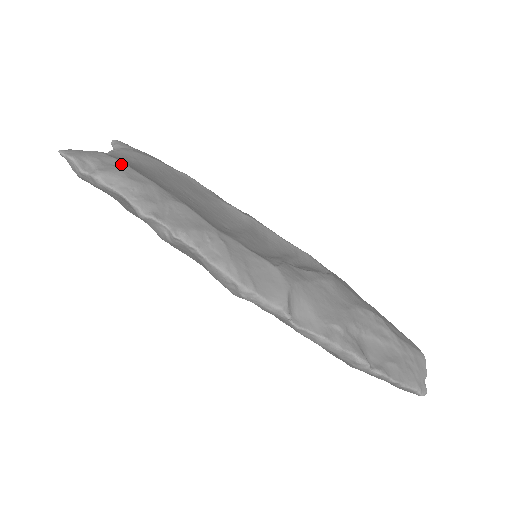
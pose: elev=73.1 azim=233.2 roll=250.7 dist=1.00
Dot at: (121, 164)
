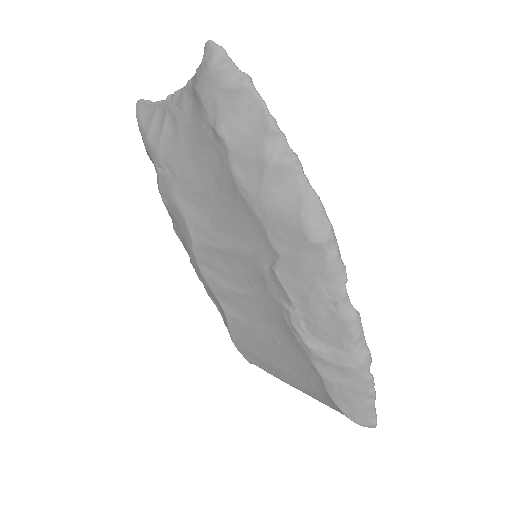
Dot at: occluded
